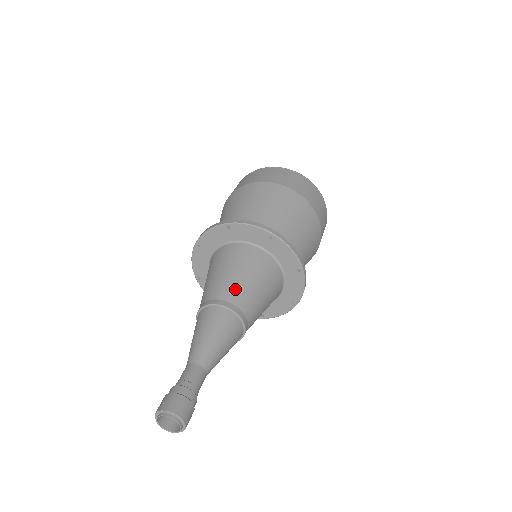
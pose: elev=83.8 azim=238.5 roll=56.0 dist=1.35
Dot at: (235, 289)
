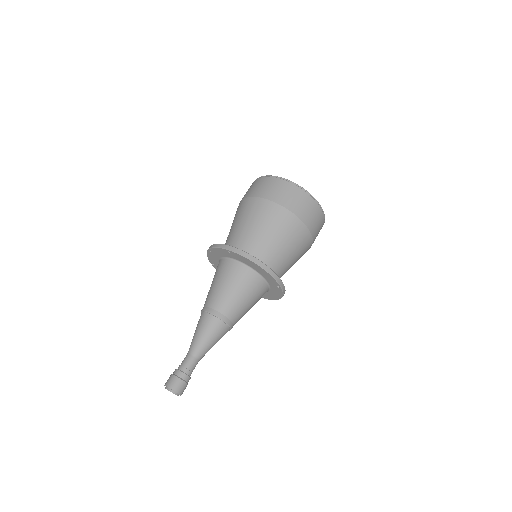
Dot at: (226, 303)
